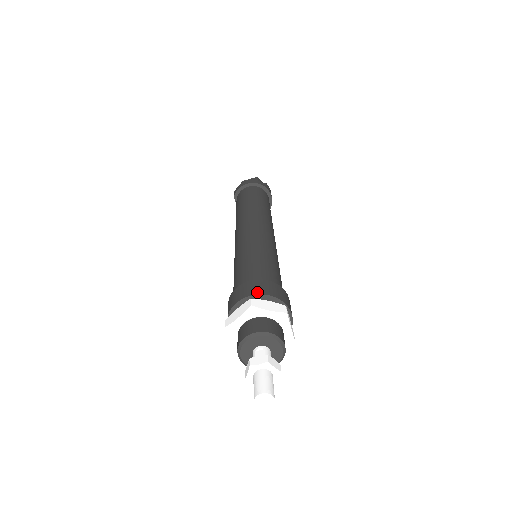
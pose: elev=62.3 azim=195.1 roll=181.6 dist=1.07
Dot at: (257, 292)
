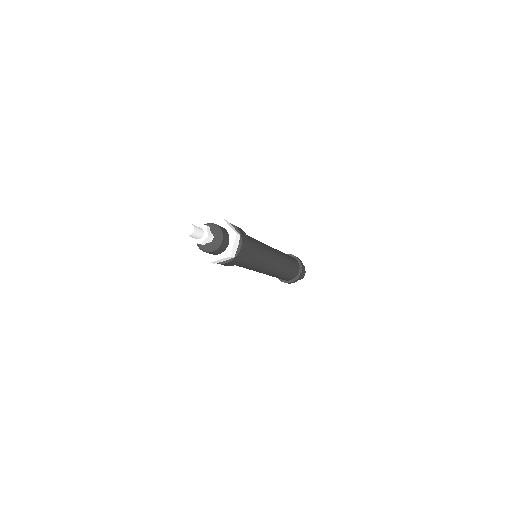
Dot at: occluded
